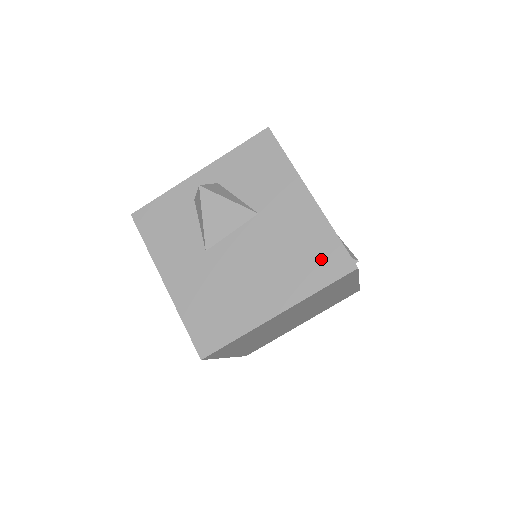
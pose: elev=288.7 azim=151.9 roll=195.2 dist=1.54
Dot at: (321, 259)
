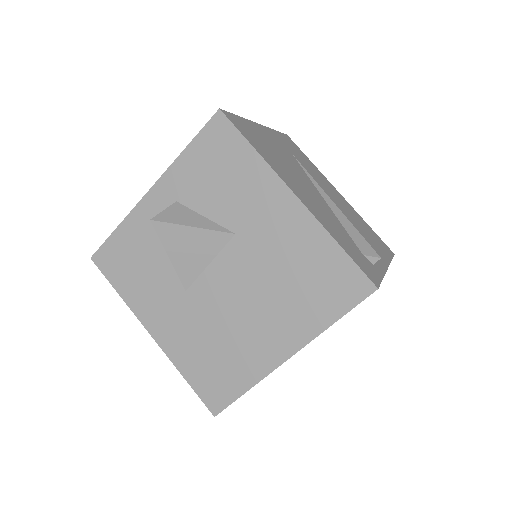
Dot at: (327, 283)
